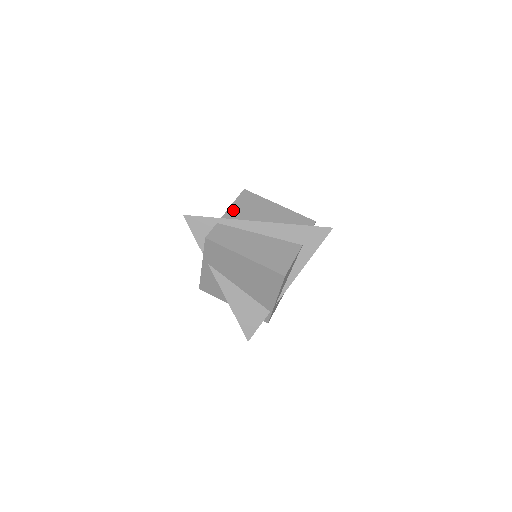
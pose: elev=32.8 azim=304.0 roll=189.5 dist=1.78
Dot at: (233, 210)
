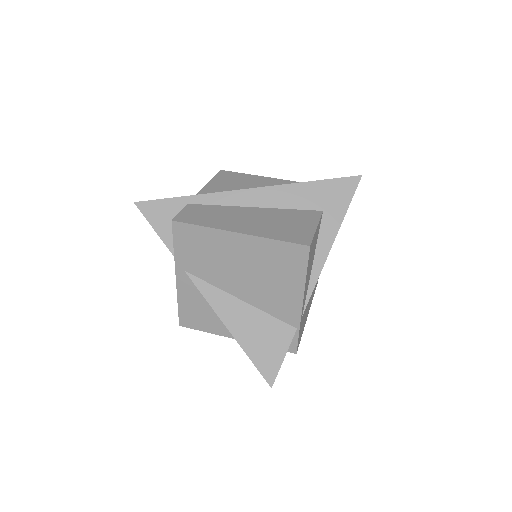
Dot at: (209, 189)
